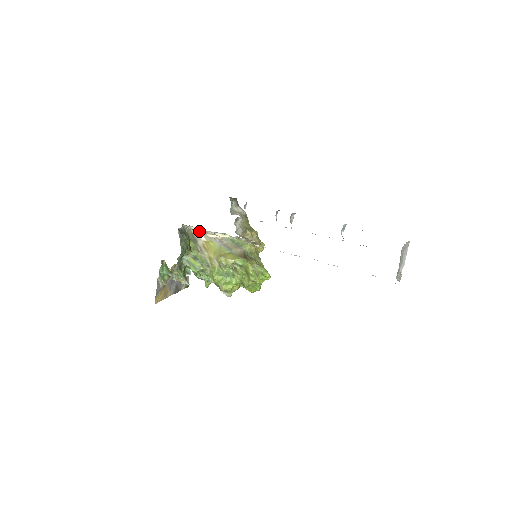
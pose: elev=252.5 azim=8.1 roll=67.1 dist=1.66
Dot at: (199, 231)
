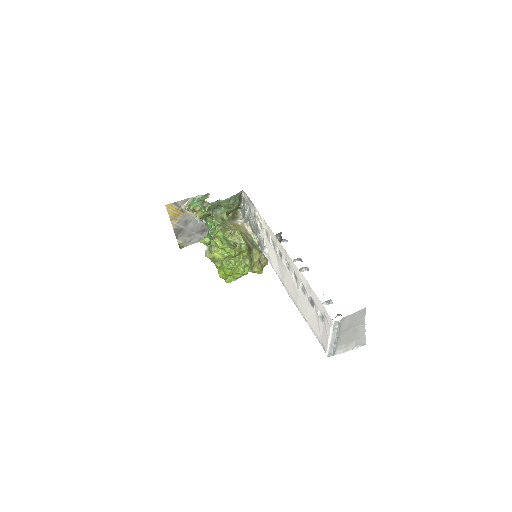
Dot at: (247, 211)
